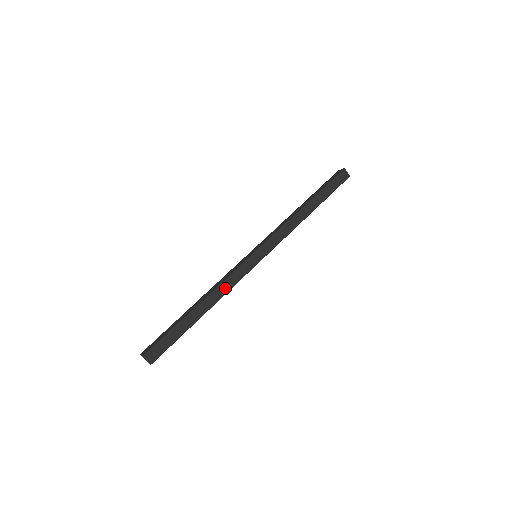
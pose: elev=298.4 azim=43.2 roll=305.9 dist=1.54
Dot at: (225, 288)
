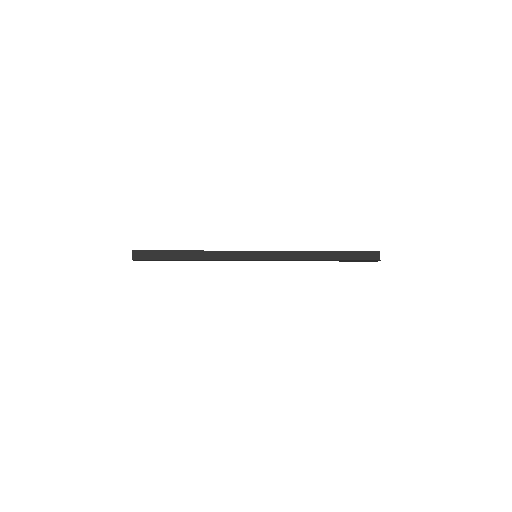
Dot at: (215, 256)
